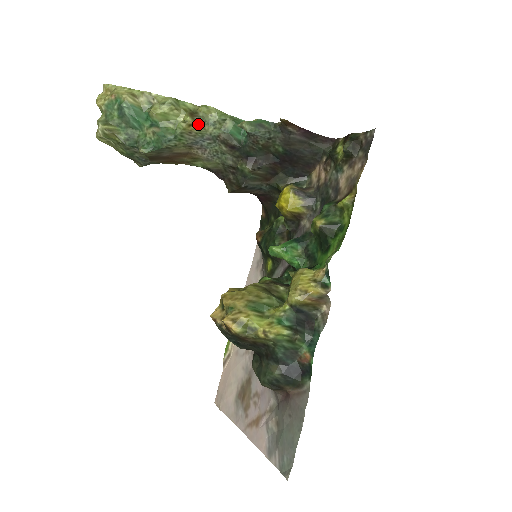
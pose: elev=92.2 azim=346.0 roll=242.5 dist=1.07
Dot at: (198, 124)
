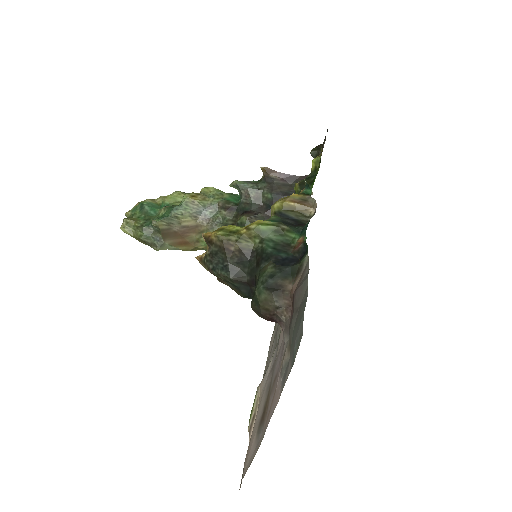
Dot at: (200, 197)
